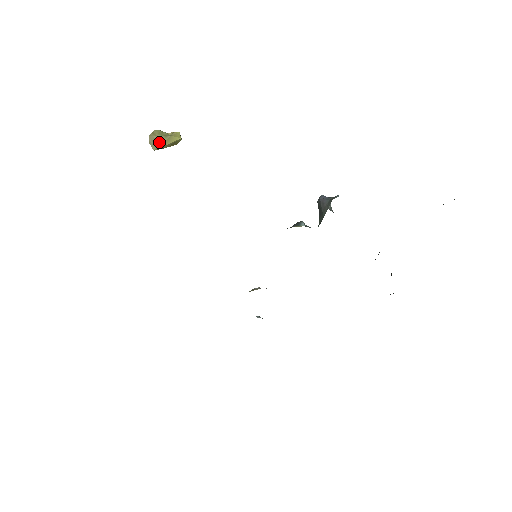
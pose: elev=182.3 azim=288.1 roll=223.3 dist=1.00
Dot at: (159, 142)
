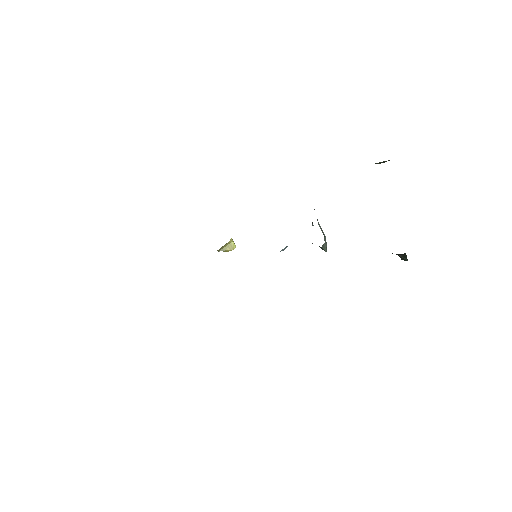
Dot at: (222, 248)
